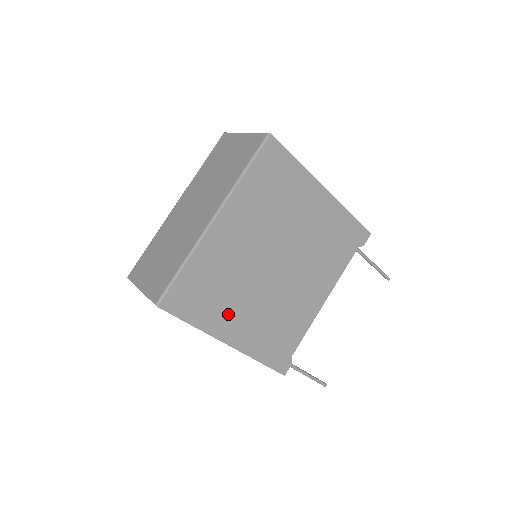
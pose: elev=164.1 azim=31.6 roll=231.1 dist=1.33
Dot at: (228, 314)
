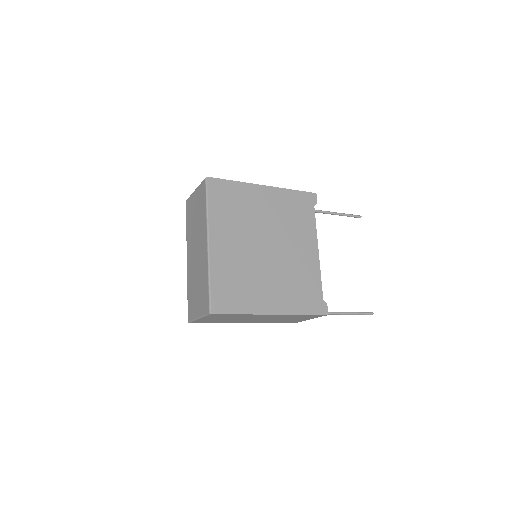
Dot at: (259, 295)
